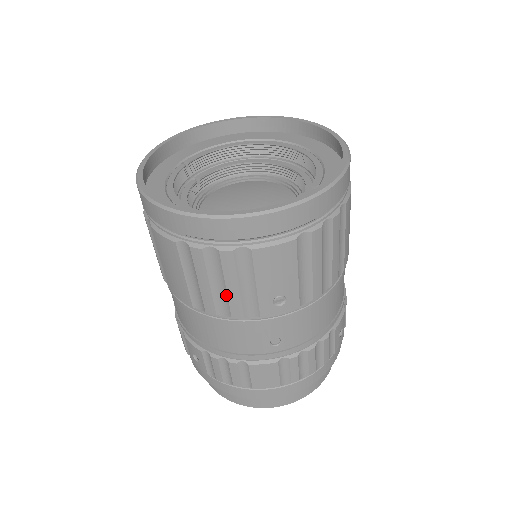
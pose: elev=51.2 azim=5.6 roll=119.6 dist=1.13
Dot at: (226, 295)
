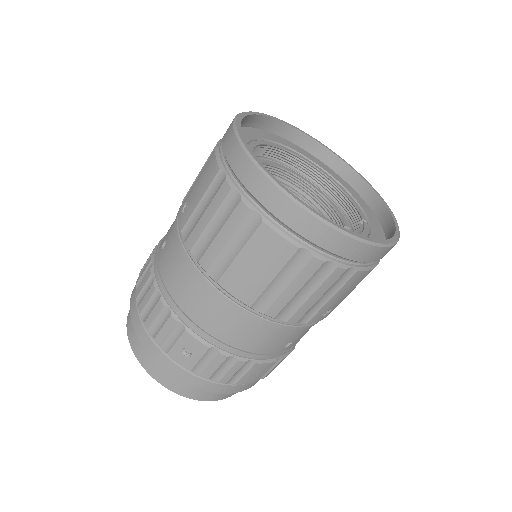
Dot at: (302, 303)
